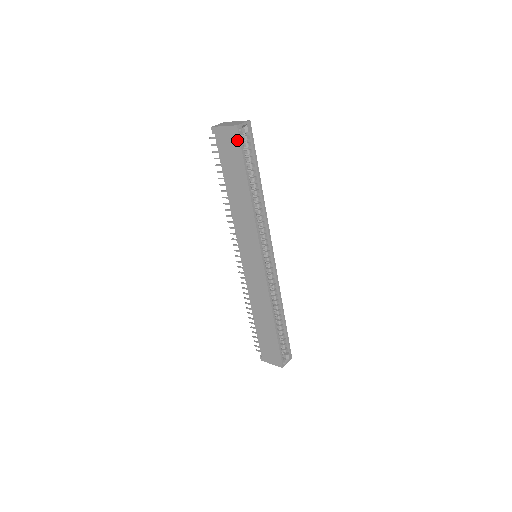
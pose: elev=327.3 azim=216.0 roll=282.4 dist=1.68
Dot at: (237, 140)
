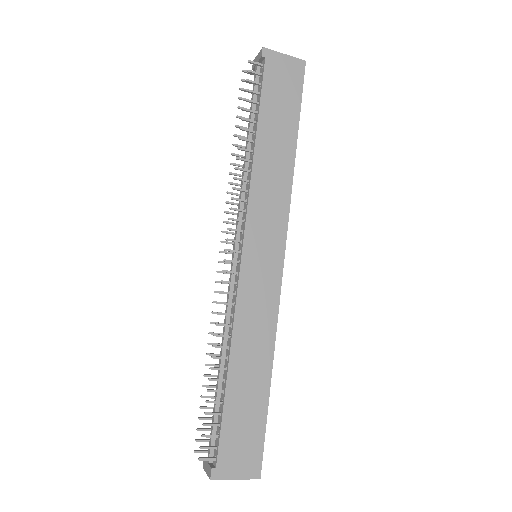
Dot at: (300, 77)
